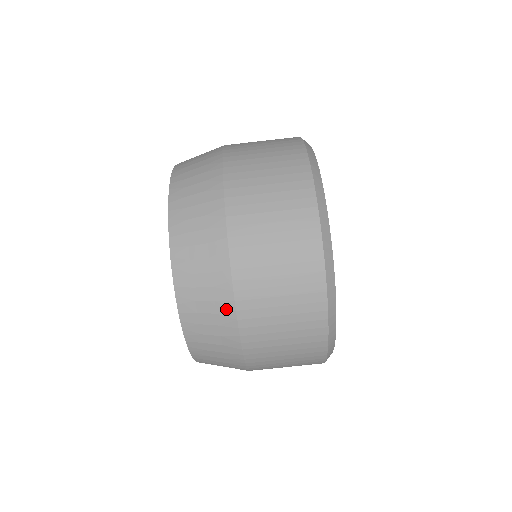
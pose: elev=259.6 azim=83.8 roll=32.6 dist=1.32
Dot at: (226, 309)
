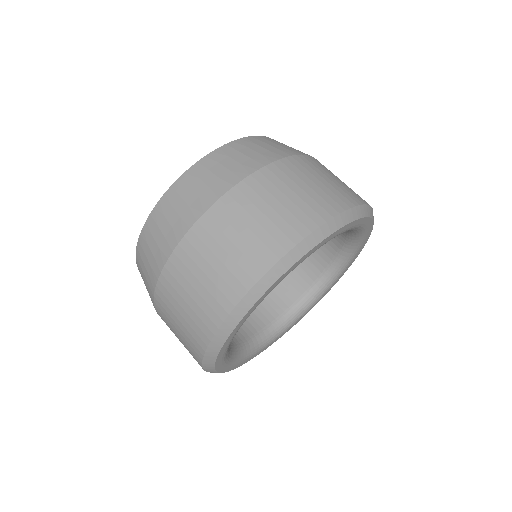
Dot at: (230, 180)
